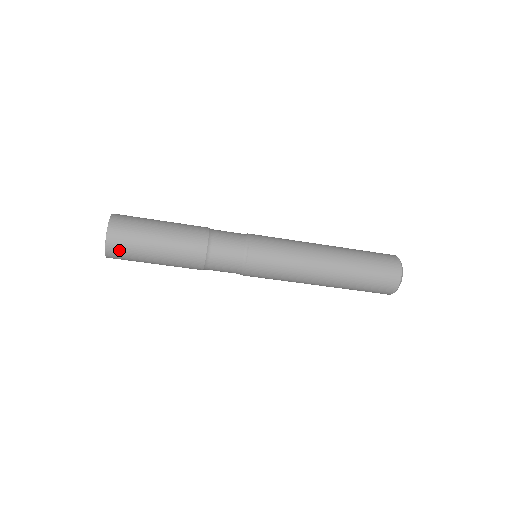
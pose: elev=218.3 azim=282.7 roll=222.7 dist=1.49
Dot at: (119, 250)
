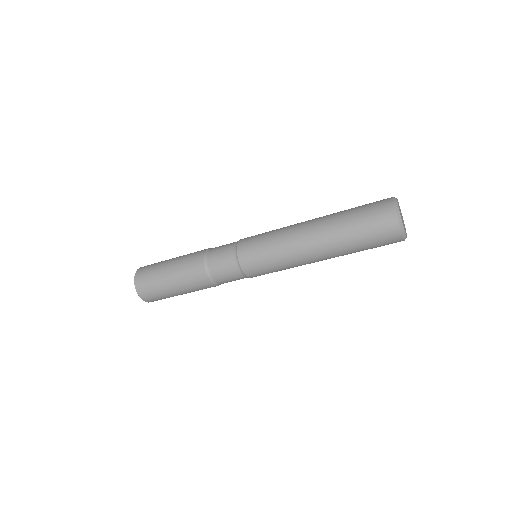
Dot at: (147, 293)
